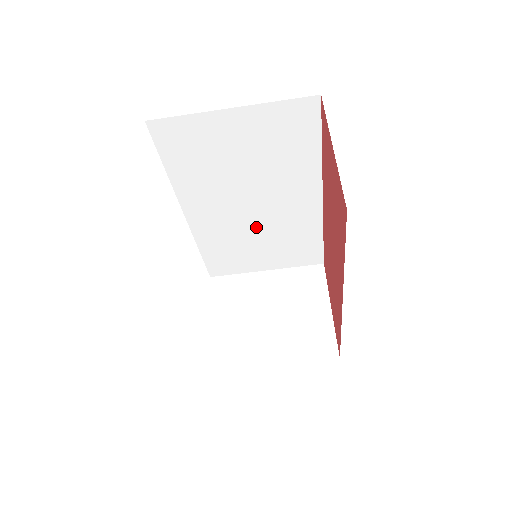
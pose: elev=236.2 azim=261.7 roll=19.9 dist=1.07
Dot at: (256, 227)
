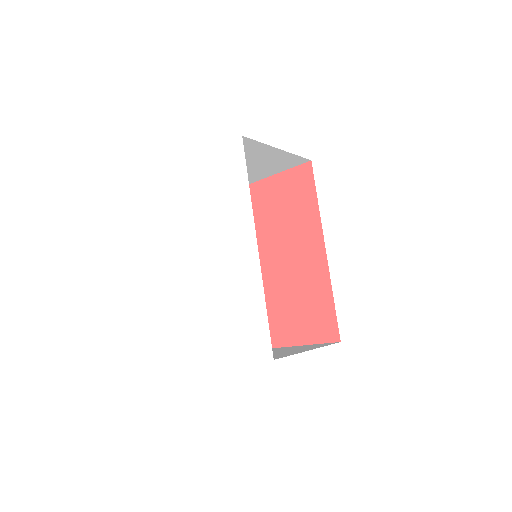
Dot at: occluded
